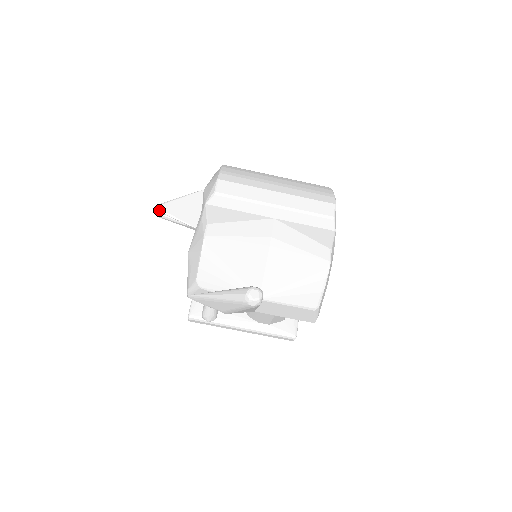
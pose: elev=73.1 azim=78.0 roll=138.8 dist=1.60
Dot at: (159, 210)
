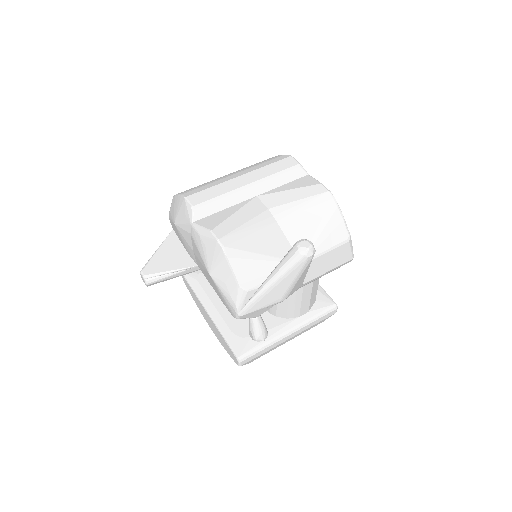
Dot at: (143, 278)
